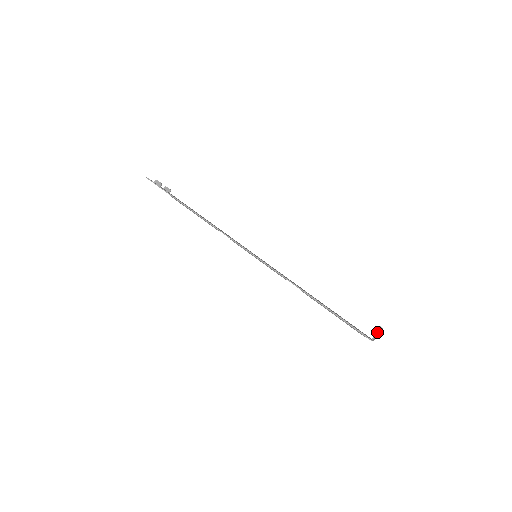
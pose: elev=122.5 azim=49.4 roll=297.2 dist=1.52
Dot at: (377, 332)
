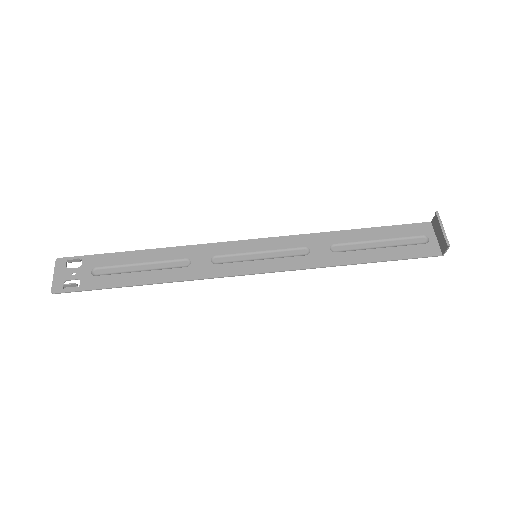
Dot at: (446, 250)
